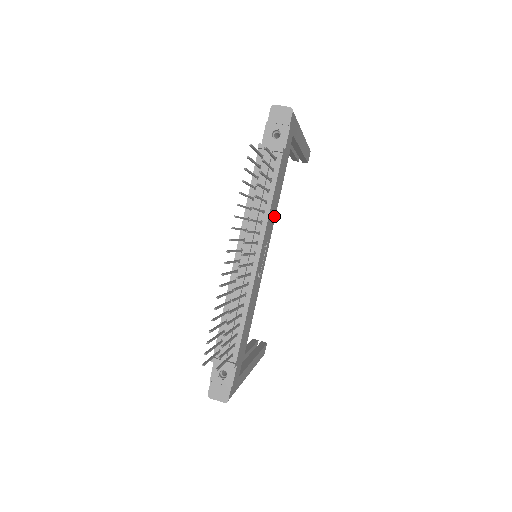
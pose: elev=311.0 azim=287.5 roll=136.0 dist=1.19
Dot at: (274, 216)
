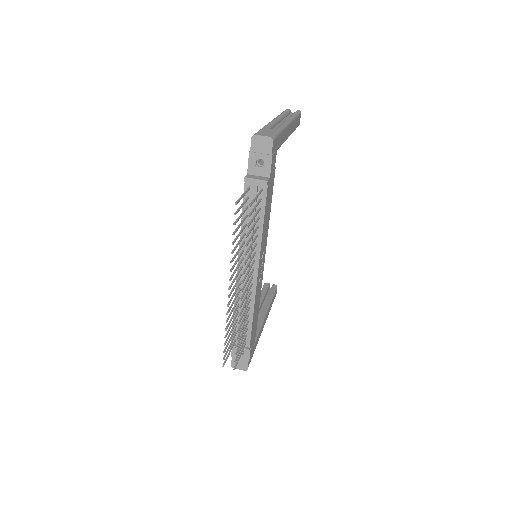
Dot at: (267, 227)
